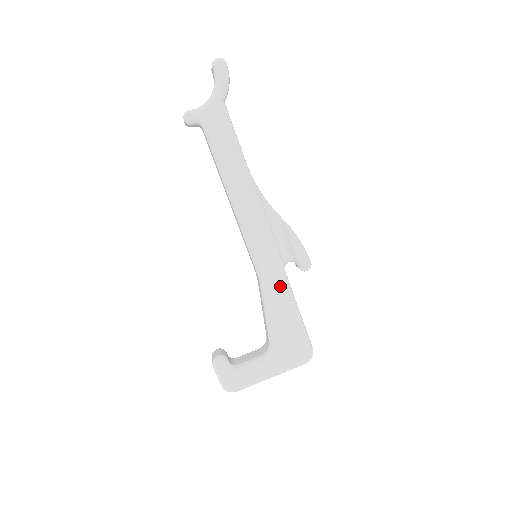
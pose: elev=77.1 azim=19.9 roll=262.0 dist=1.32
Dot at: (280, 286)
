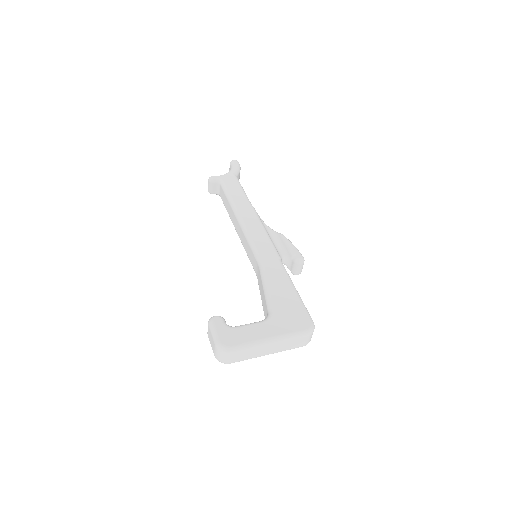
Dot at: (277, 267)
